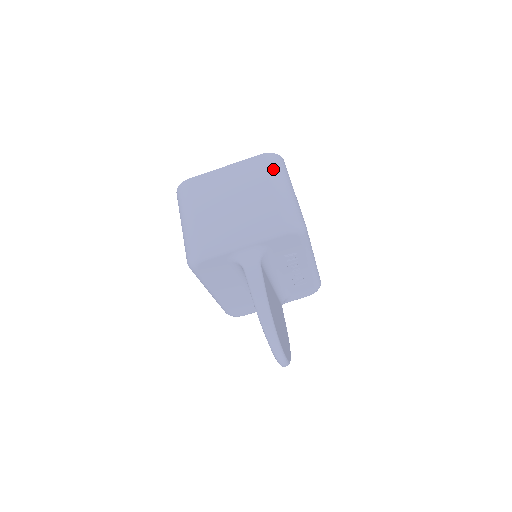
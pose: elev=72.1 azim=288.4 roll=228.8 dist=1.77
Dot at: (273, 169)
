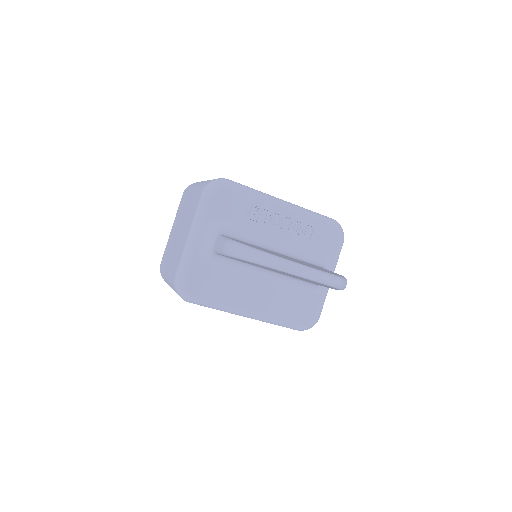
Dot at: (190, 188)
